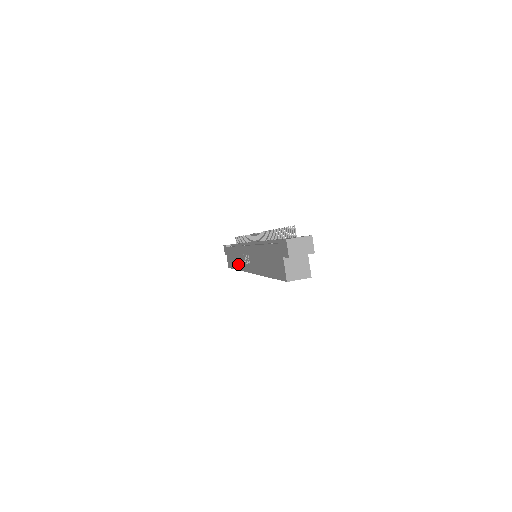
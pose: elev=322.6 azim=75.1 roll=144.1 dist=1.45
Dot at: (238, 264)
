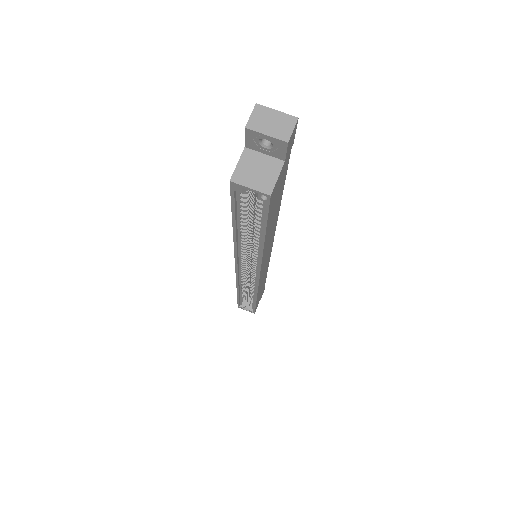
Dot at: occluded
